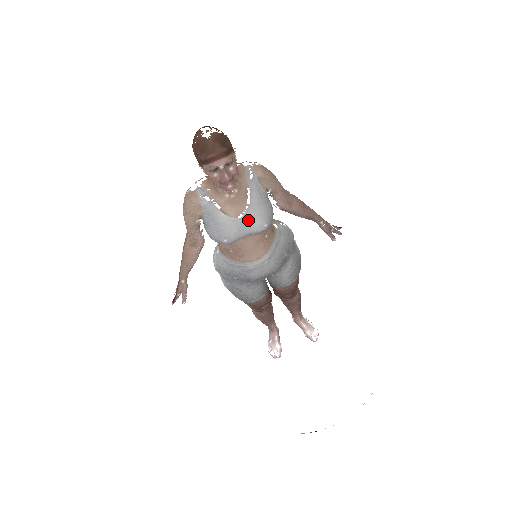
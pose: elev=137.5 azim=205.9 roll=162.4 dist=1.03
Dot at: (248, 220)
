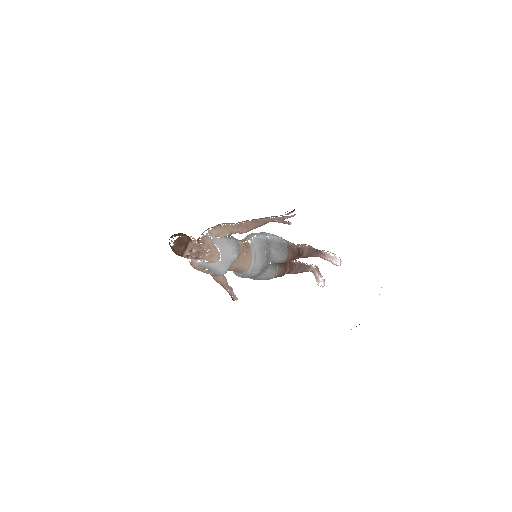
Dot at: (225, 259)
